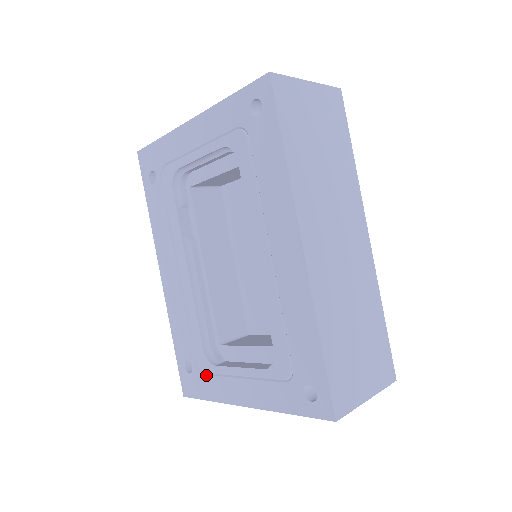
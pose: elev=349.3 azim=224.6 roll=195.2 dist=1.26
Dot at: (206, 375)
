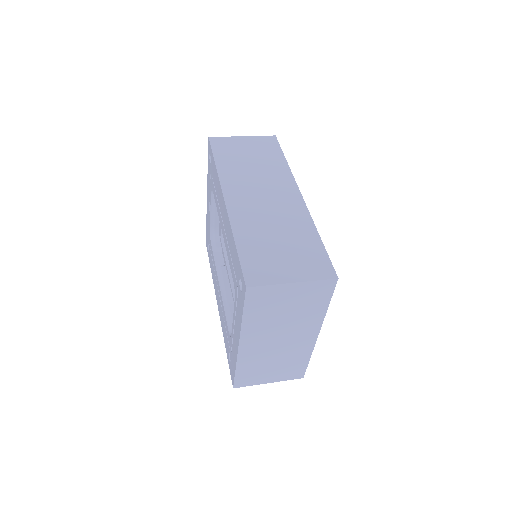
Dot at: (232, 350)
